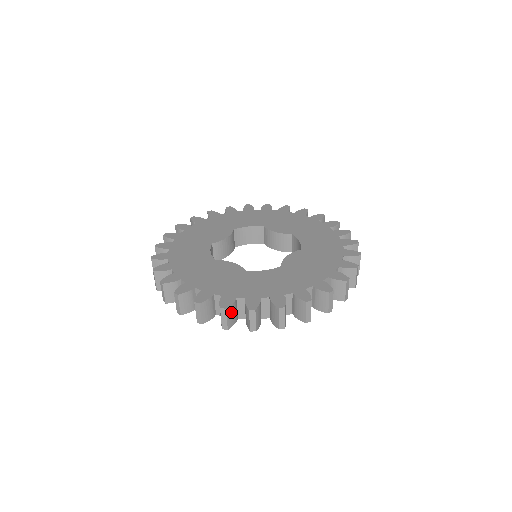
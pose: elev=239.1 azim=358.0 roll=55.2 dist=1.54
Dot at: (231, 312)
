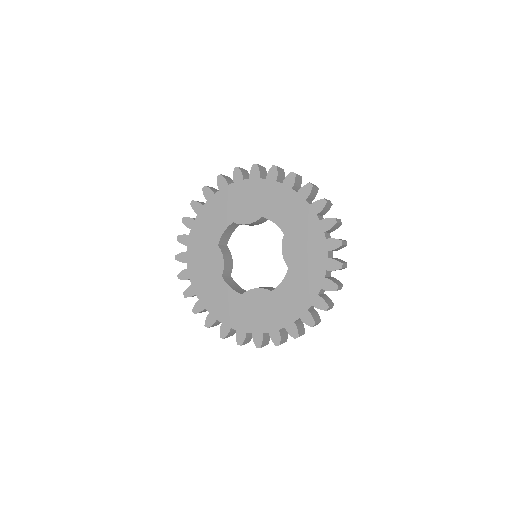
Dot at: occluded
